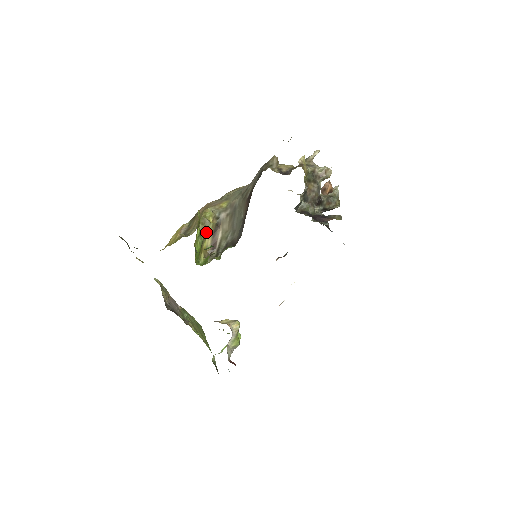
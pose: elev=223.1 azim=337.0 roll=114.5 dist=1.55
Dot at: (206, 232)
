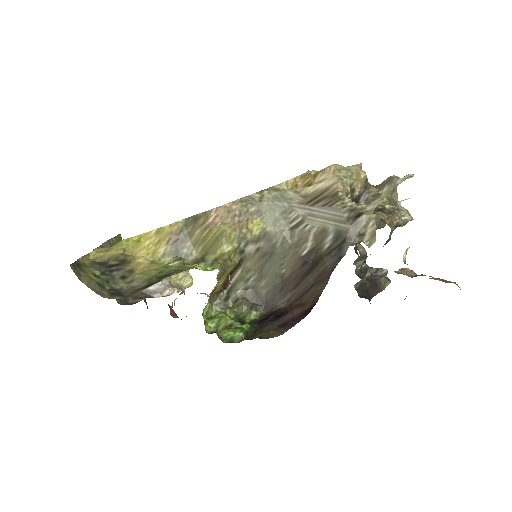
Dot at: (223, 275)
